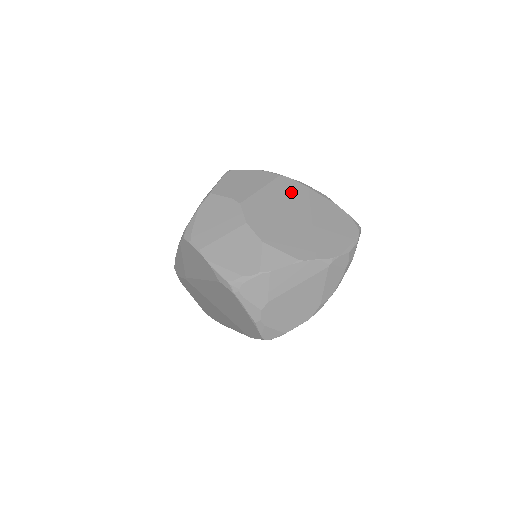
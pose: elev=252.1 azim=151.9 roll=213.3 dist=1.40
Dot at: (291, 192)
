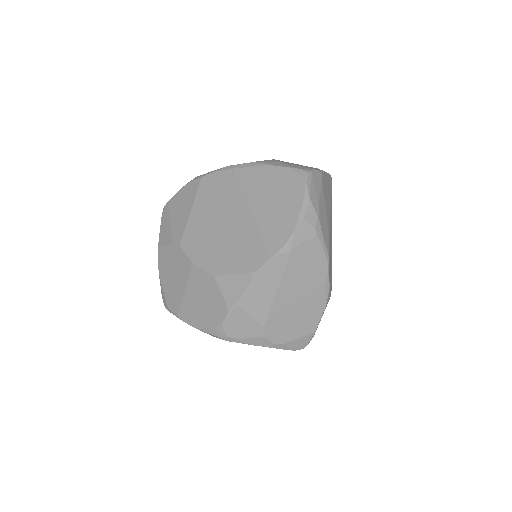
Dot at: (218, 190)
